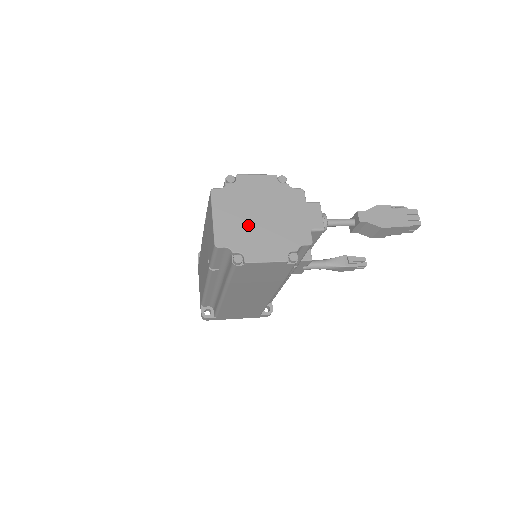
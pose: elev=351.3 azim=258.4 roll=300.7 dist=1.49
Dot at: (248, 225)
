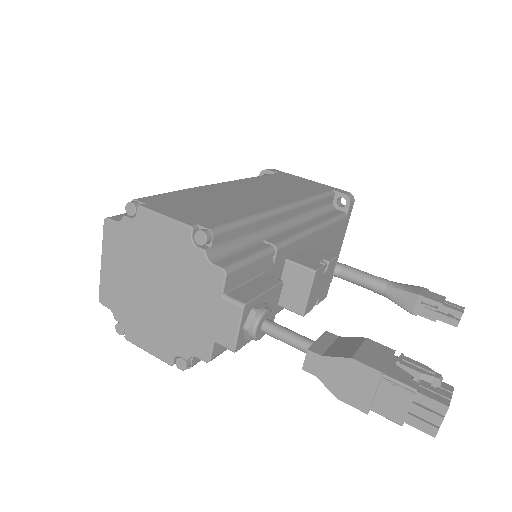
Dot at: (137, 293)
